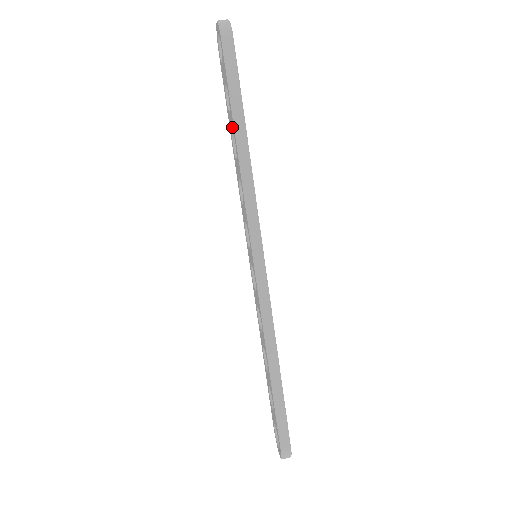
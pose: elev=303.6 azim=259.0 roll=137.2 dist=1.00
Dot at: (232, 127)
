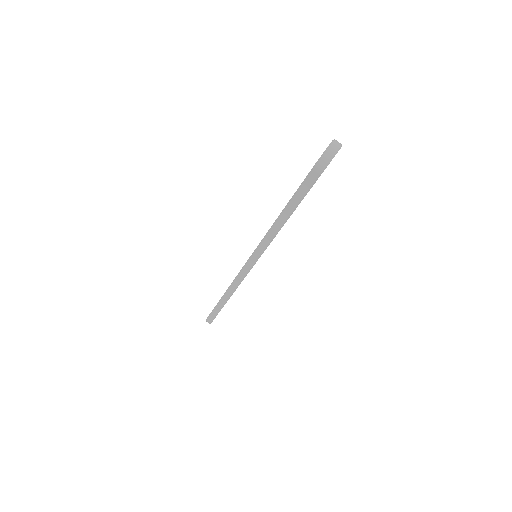
Dot at: occluded
